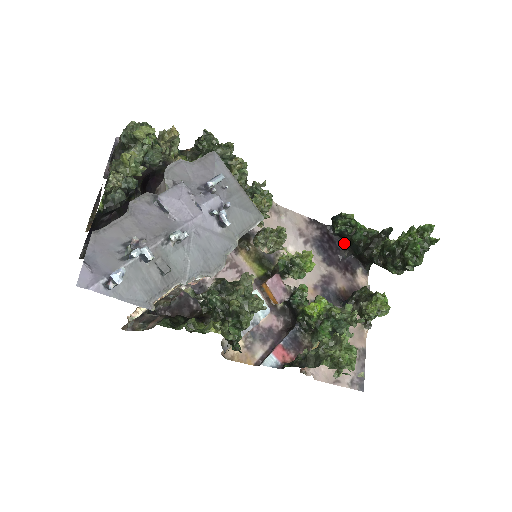
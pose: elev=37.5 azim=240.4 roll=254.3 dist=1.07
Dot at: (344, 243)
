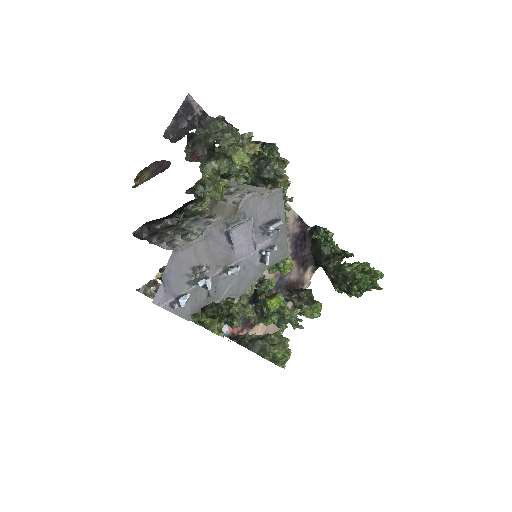
Dot at: (312, 244)
